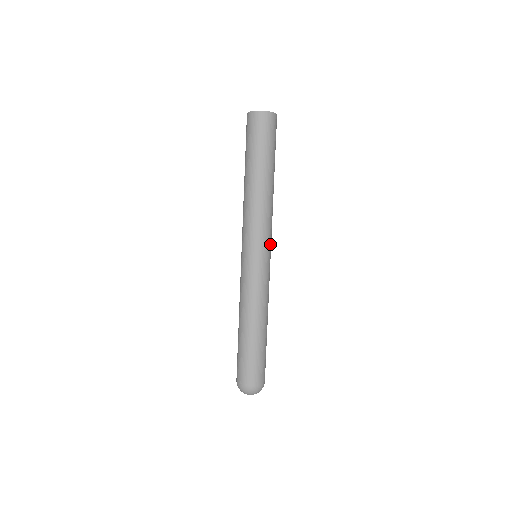
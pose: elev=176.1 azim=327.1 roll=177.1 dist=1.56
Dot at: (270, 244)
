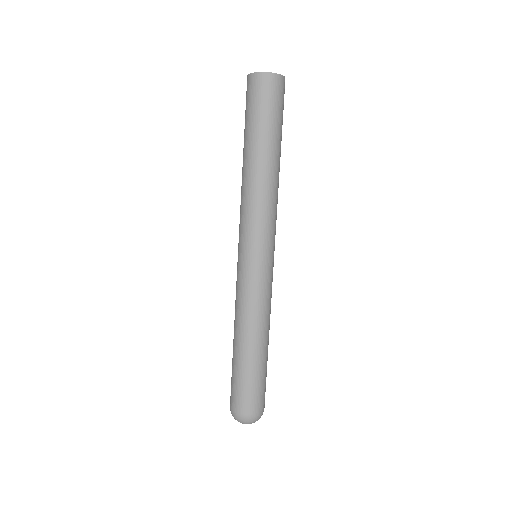
Dot at: (274, 242)
